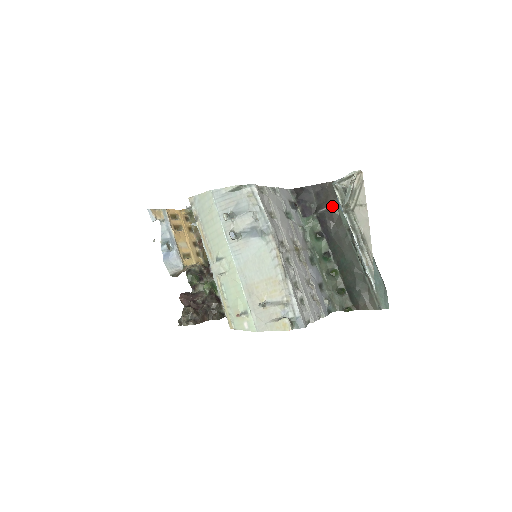
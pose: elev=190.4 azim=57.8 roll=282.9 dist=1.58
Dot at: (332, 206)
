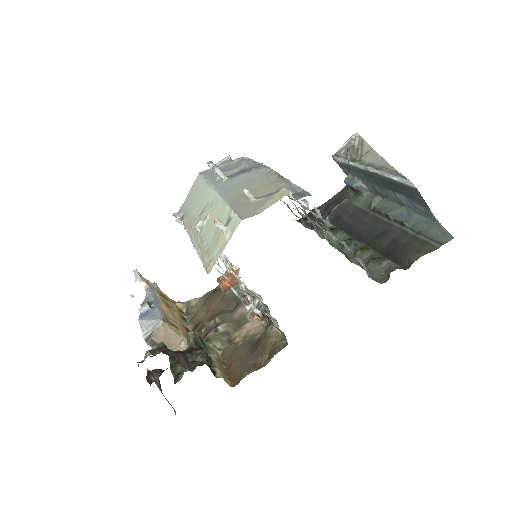
Dot at: (343, 201)
